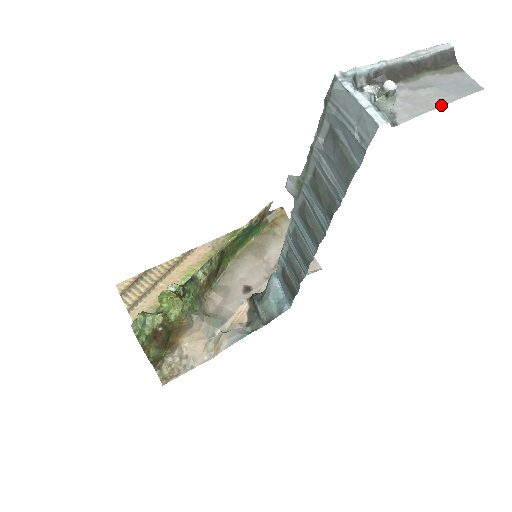
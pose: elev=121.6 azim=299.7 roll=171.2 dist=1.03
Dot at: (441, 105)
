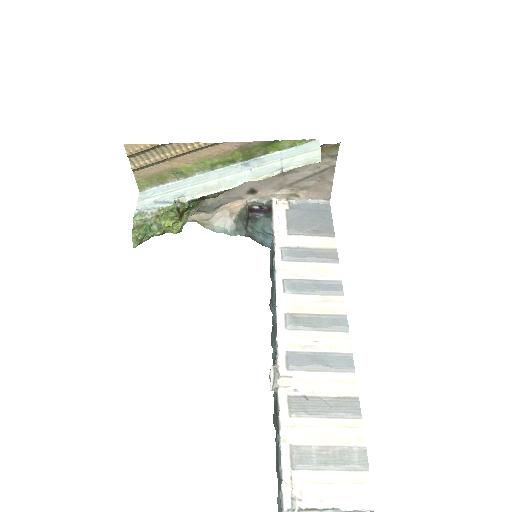
Dot at: out of frame
